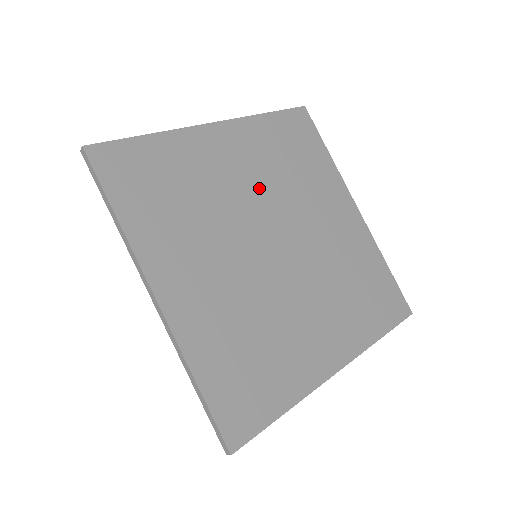
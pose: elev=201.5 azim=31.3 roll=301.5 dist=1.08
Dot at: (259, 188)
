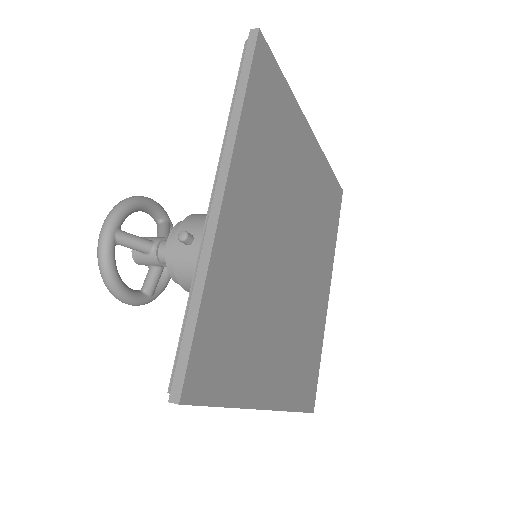
Dot at: (305, 206)
